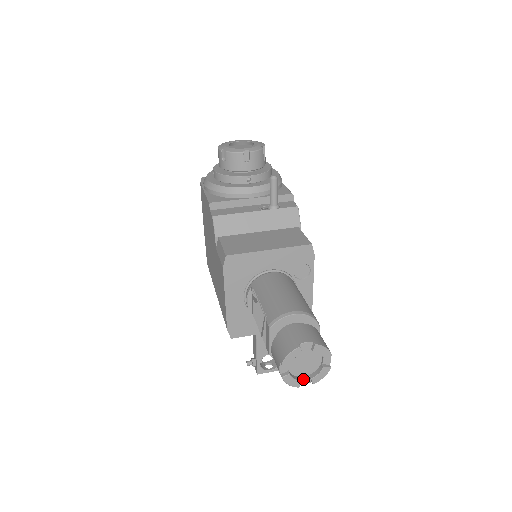
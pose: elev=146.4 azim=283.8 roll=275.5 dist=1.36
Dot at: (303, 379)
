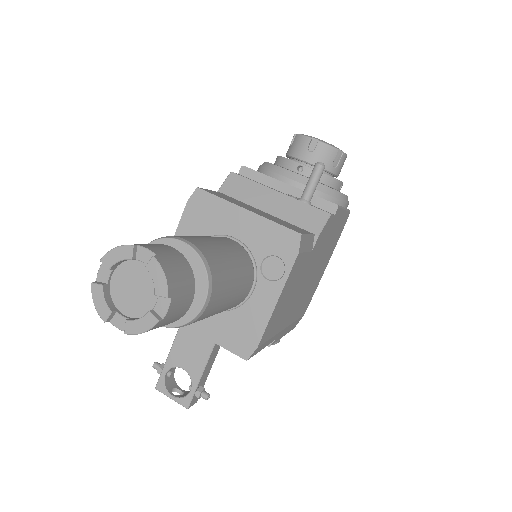
Dot at: (119, 316)
